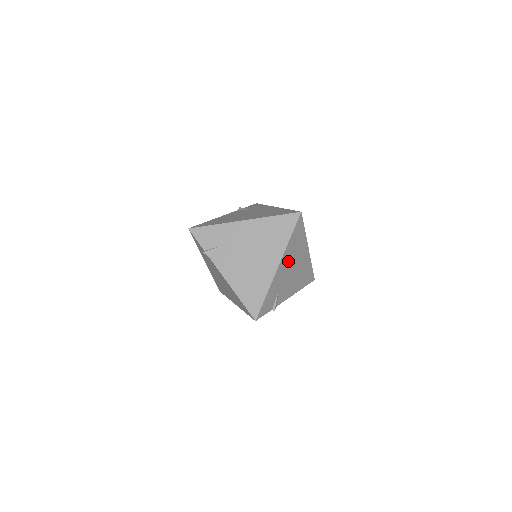
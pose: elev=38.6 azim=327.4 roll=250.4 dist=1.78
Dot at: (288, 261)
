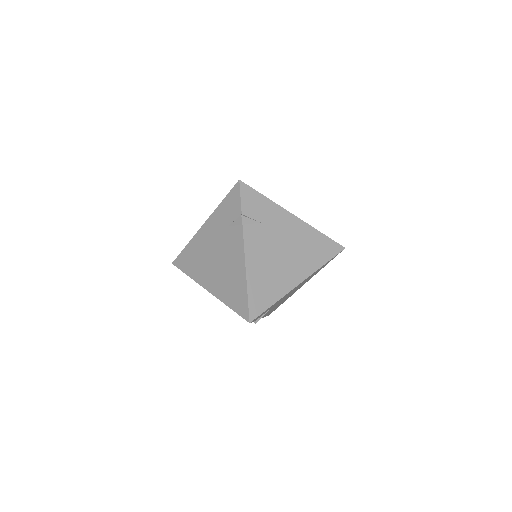
Dot at: occluded
